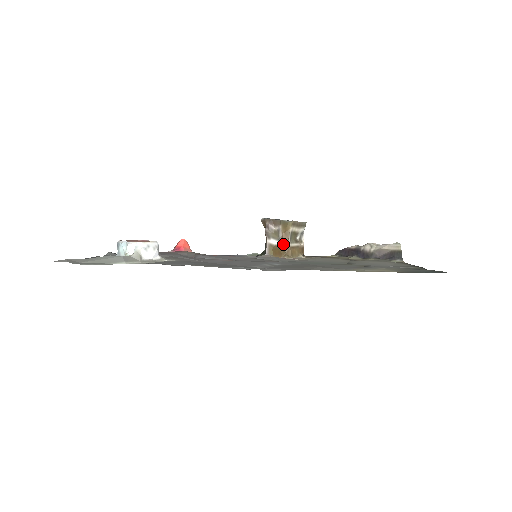
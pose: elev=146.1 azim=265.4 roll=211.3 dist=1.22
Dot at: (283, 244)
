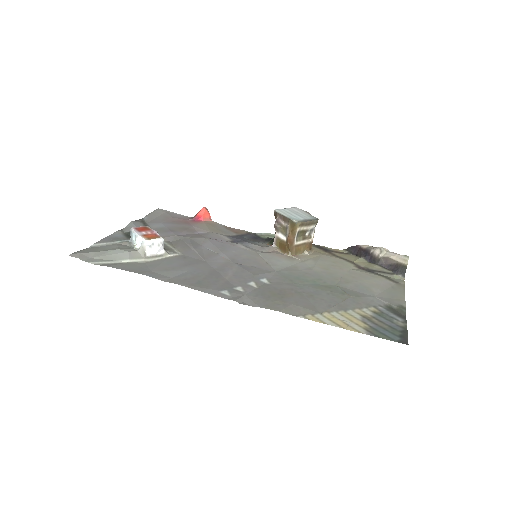
Dot at: (288, 242)
